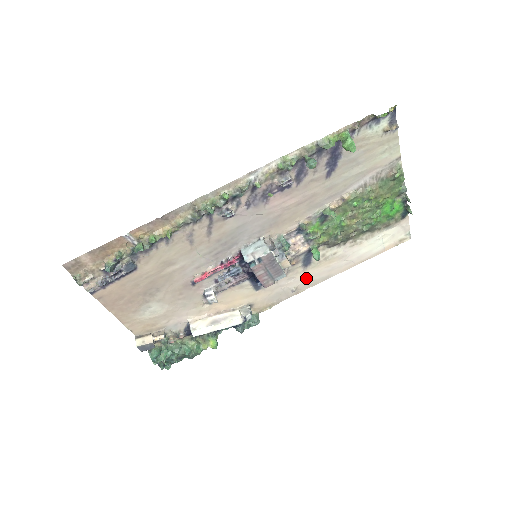
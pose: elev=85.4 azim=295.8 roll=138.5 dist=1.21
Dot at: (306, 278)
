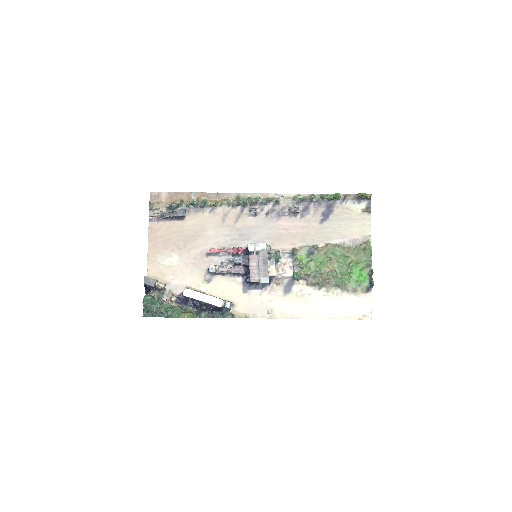
Dot at: (282, 306)
